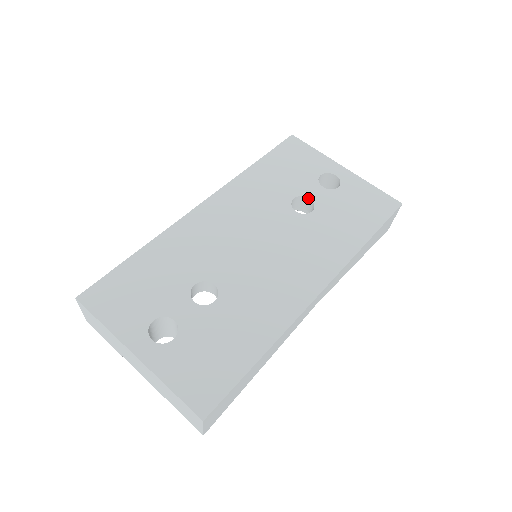
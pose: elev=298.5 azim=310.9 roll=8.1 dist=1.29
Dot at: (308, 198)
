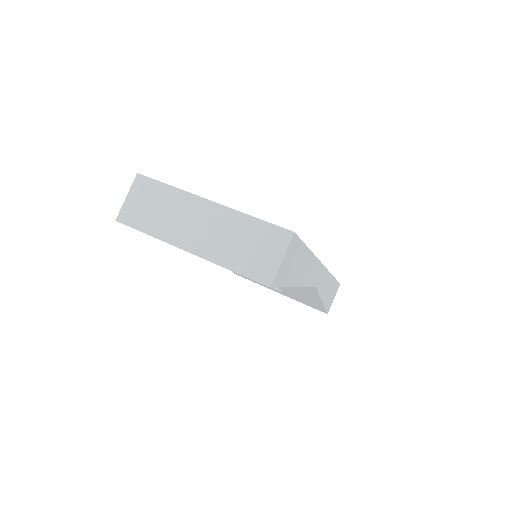
Dot at: occluded
